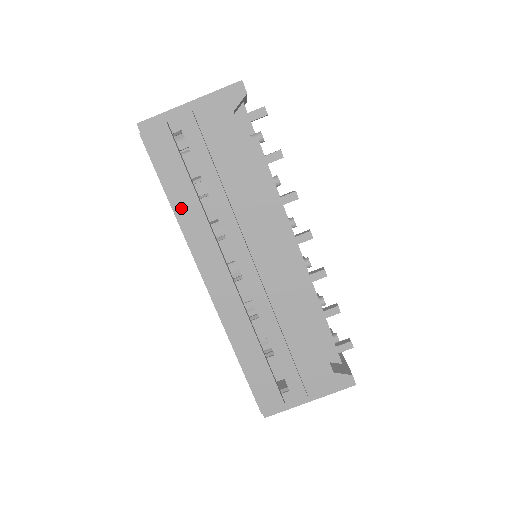
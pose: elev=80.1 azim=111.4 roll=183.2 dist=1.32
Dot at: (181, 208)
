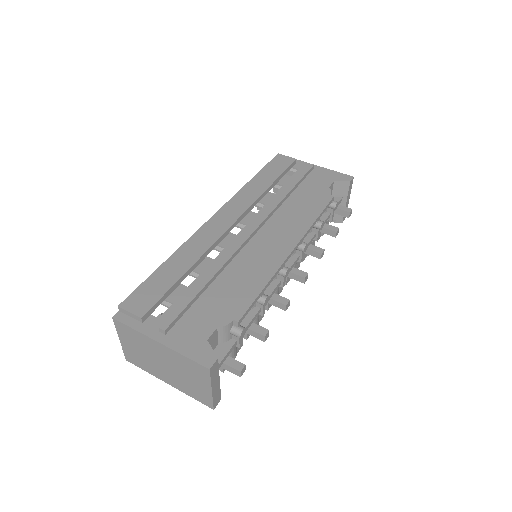
Dot at: (255, 183)
